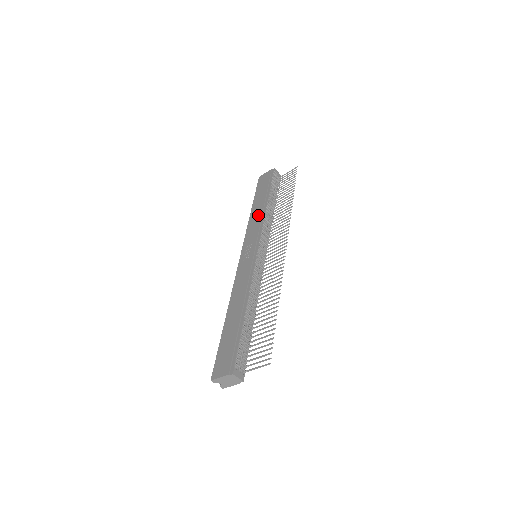
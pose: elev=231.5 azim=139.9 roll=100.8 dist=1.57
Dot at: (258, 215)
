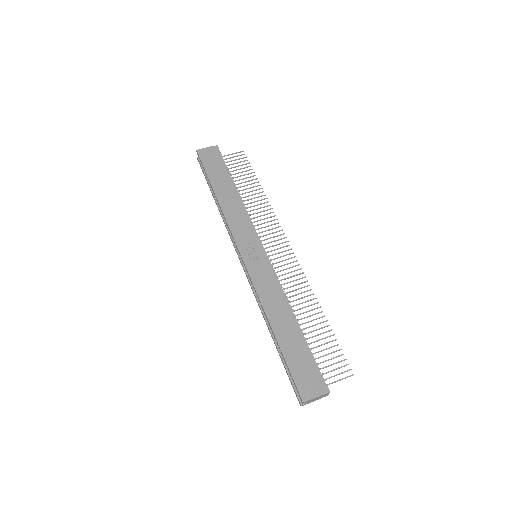
Dot at: (236, 206)
